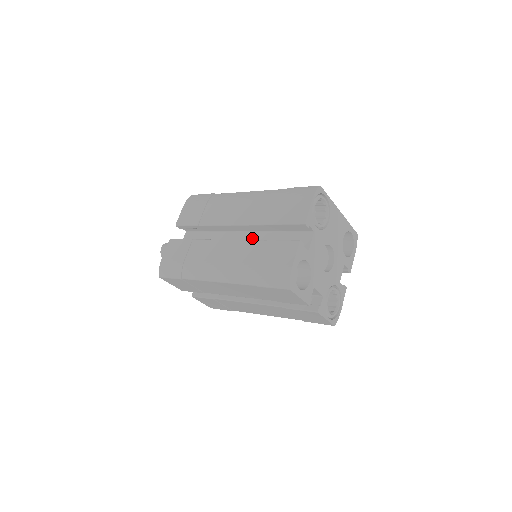
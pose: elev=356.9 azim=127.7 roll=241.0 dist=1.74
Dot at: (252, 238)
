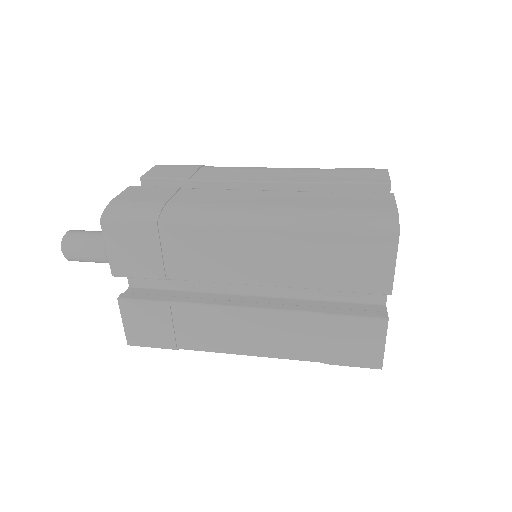
Dot at: occluded
